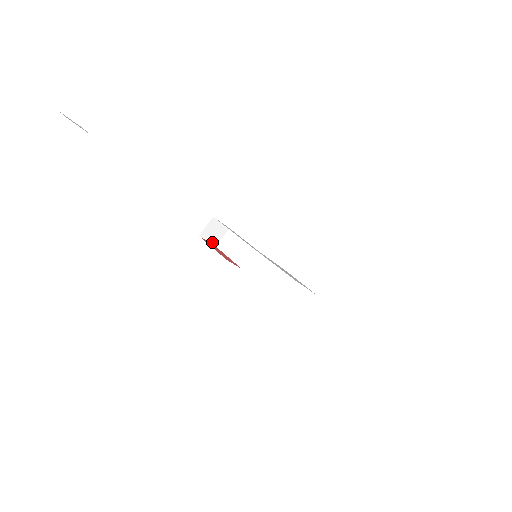
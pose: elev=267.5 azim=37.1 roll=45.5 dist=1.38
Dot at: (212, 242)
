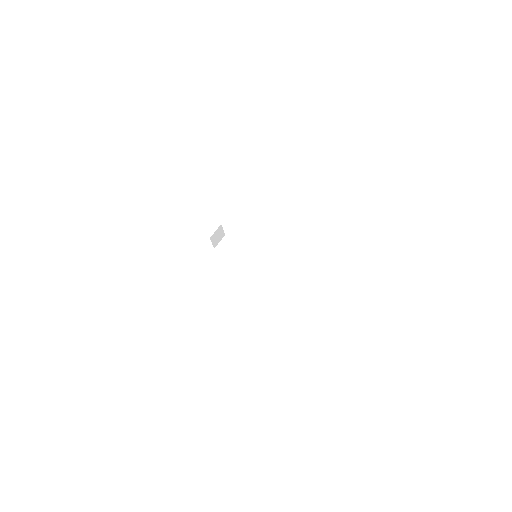
Dot at: (213, 245)
